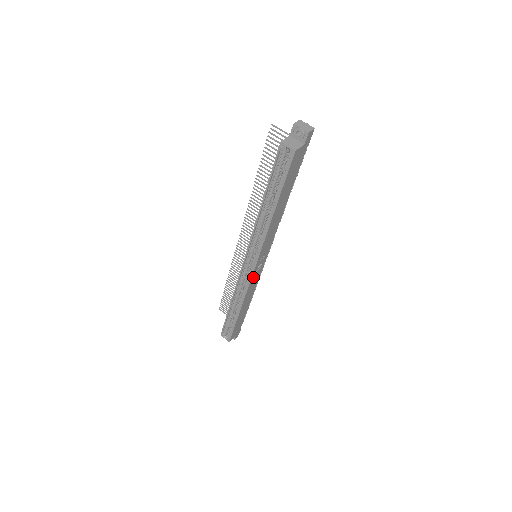
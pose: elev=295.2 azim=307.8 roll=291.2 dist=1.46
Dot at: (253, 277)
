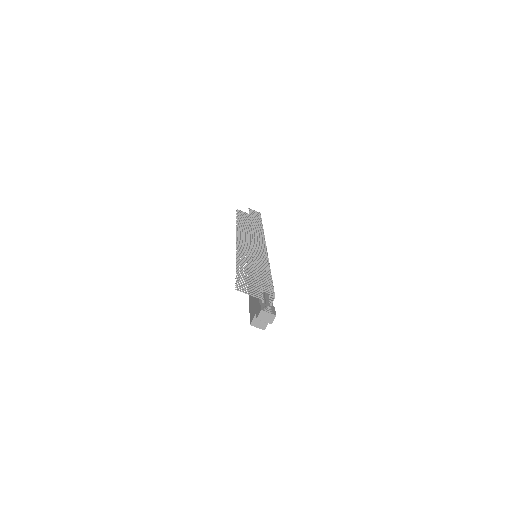
Dot at: occluded
